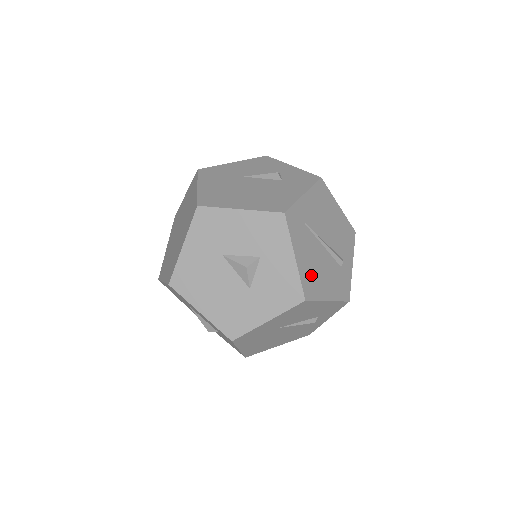
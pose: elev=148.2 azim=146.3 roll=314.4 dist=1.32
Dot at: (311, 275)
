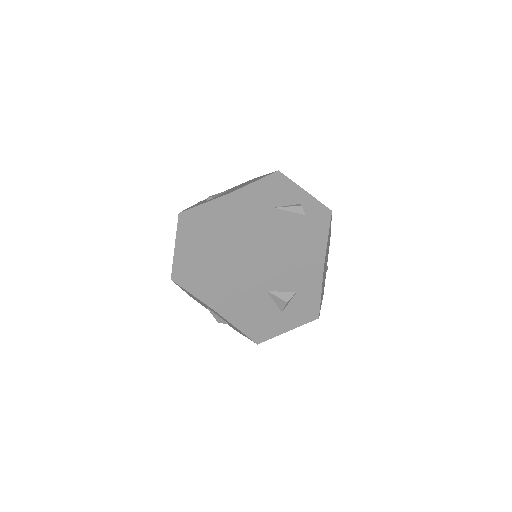
Dot at: occluded
